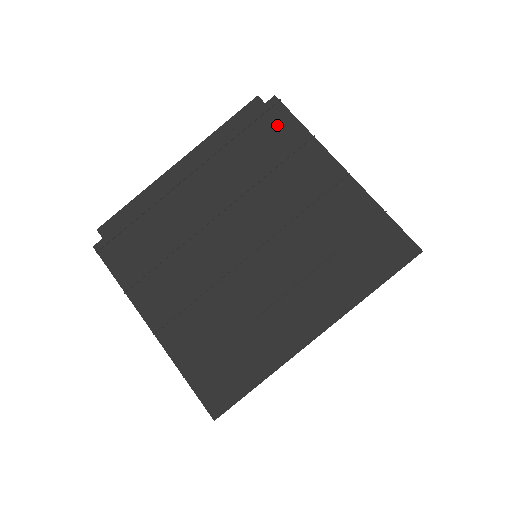
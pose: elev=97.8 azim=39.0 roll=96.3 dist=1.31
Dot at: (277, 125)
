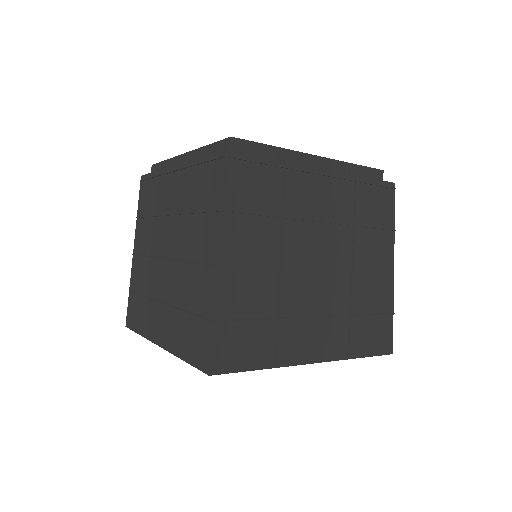
Dot at: (214, 178)
